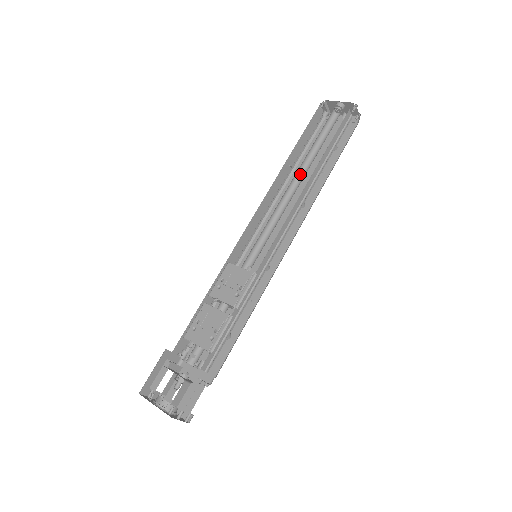
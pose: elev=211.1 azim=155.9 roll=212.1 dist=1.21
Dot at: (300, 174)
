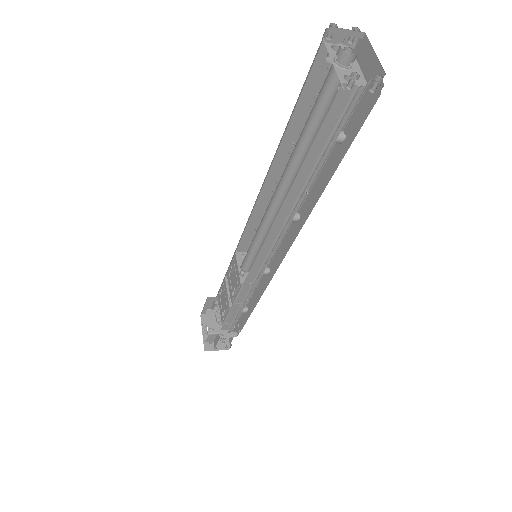
Dot at: (293, 172)
